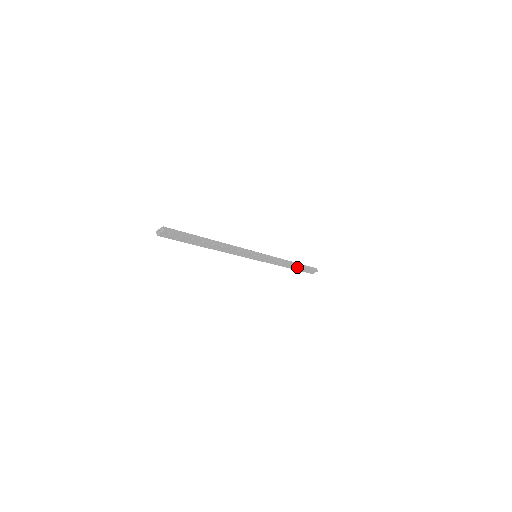
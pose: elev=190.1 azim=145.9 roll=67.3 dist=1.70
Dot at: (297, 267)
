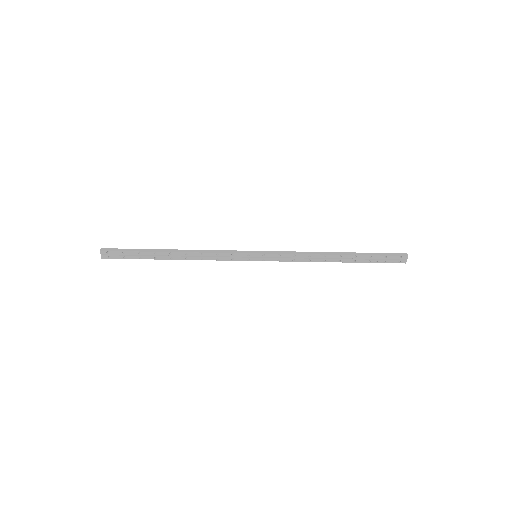
Dot at: (352, 258)
